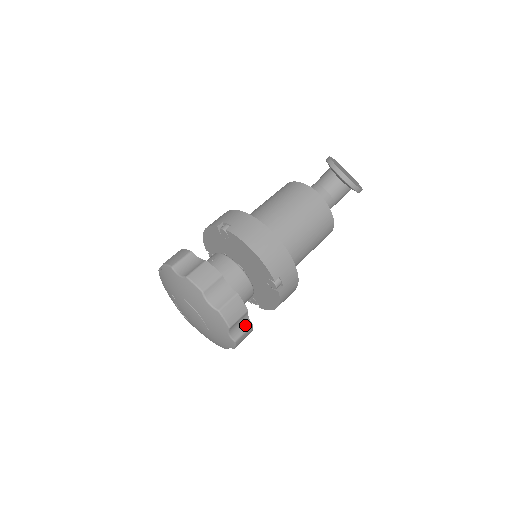
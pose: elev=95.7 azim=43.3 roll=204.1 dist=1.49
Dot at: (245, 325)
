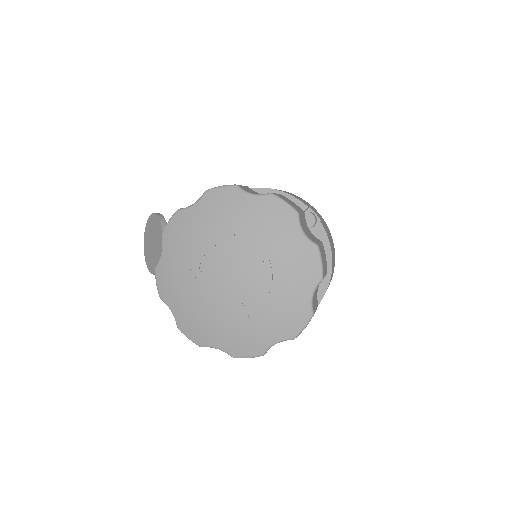
Dot at: occluded
